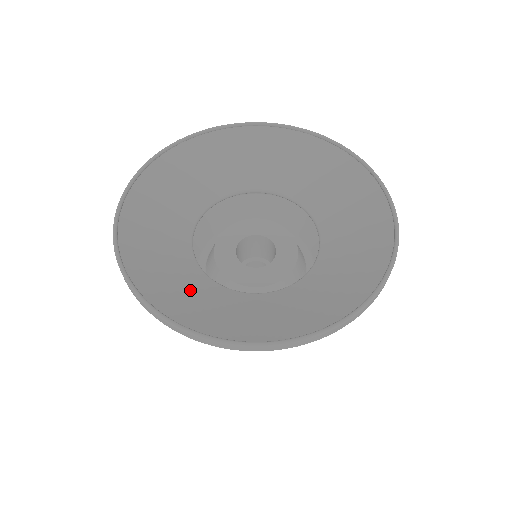
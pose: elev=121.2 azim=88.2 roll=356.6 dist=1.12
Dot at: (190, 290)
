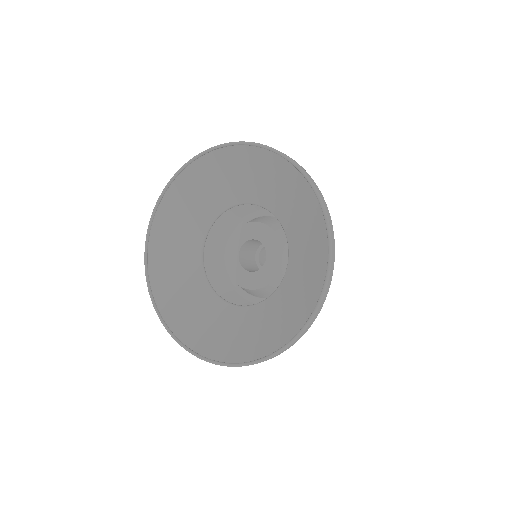
Dot at: (179, 259)
